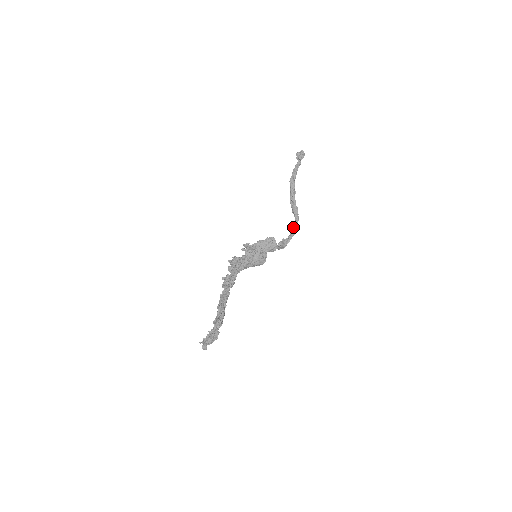
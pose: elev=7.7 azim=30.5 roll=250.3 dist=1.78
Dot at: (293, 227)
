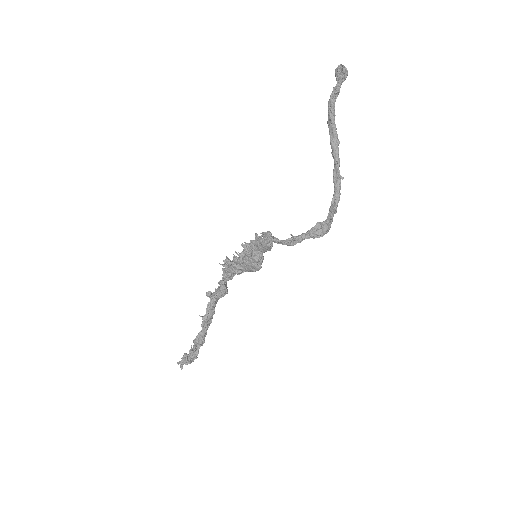
Dot at: occluded
